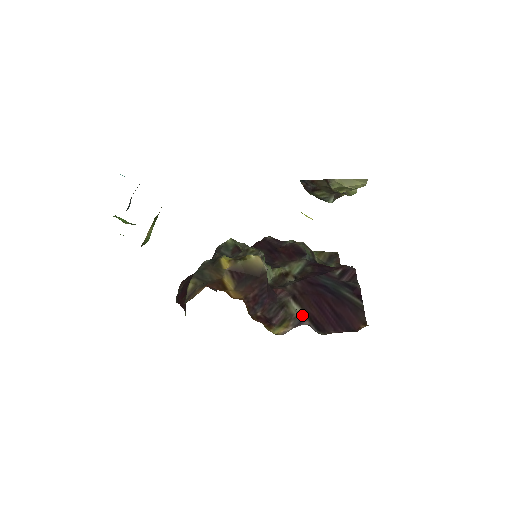
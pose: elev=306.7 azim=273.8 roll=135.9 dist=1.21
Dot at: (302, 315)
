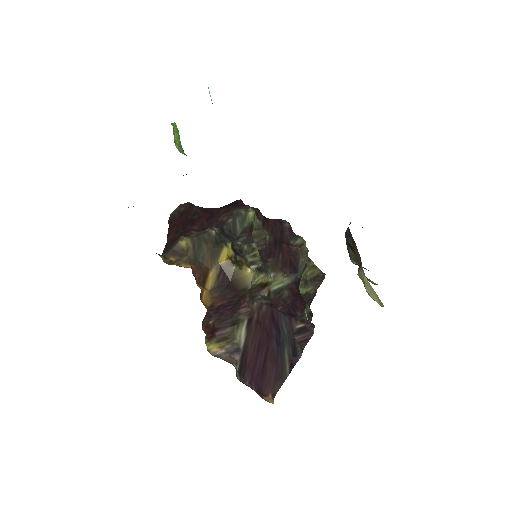
Dot at: (241, 346)
